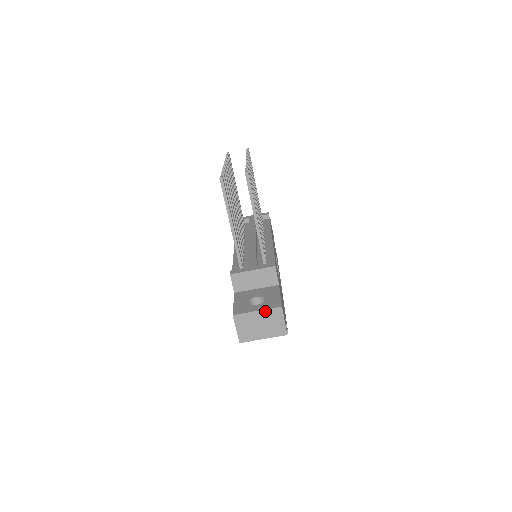
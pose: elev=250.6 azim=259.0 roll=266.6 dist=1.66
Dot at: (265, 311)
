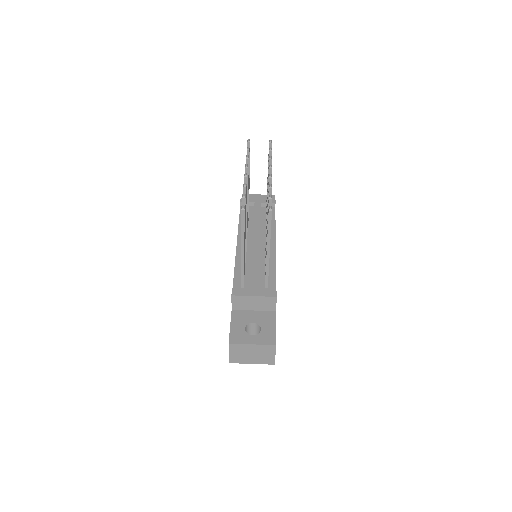
Dot at: (260, 346)
